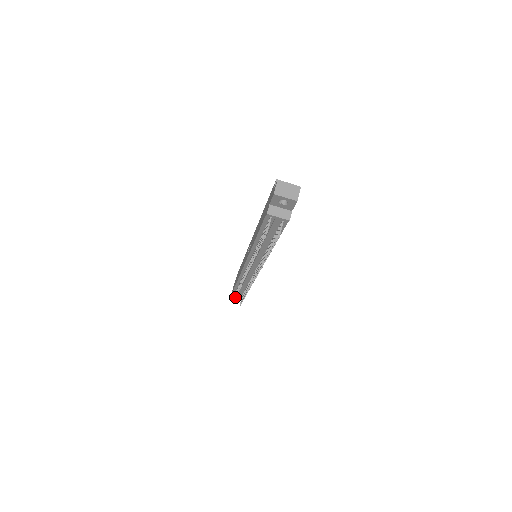
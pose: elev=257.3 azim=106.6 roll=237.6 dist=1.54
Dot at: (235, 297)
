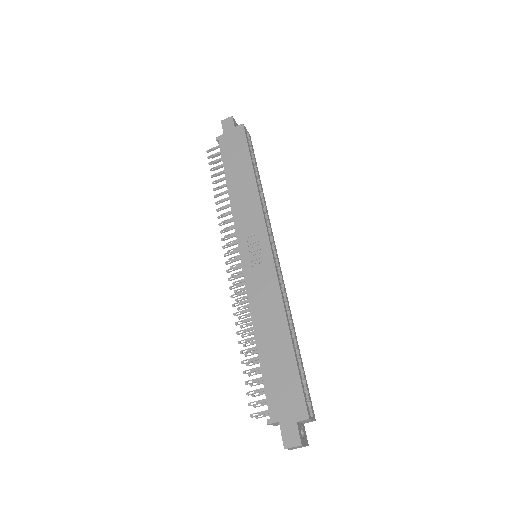
Dot at: (211, 177)
